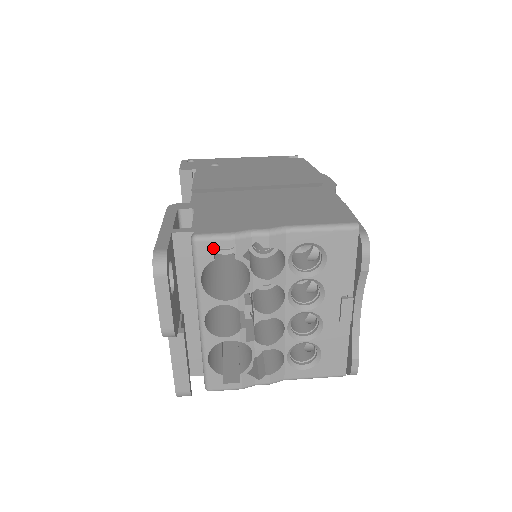
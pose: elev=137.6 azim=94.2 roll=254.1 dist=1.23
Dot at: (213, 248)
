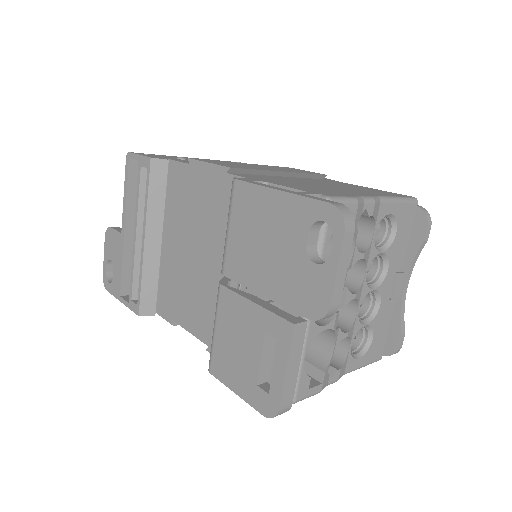
Dot at: occluded
